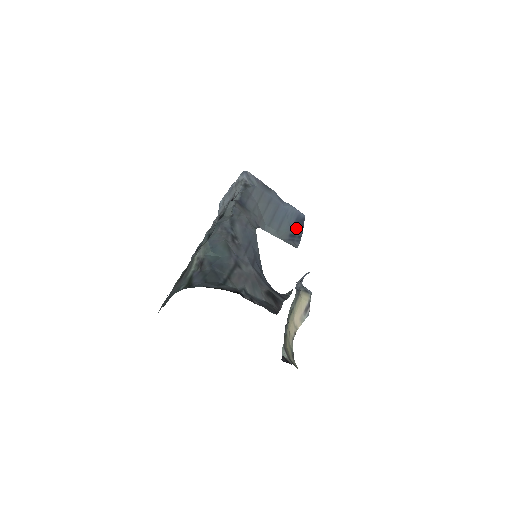
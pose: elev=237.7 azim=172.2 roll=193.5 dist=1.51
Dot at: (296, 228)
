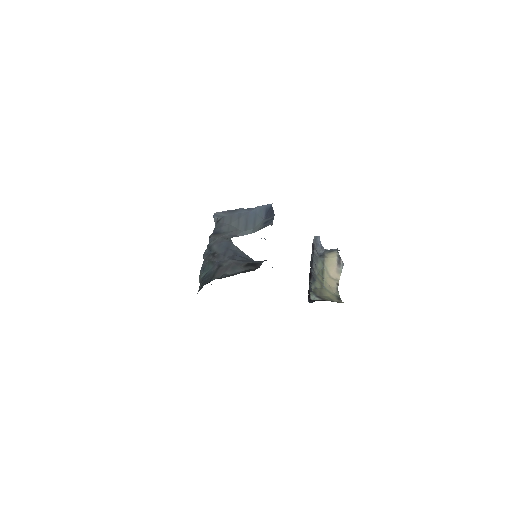
Dot at: (268, 216)
